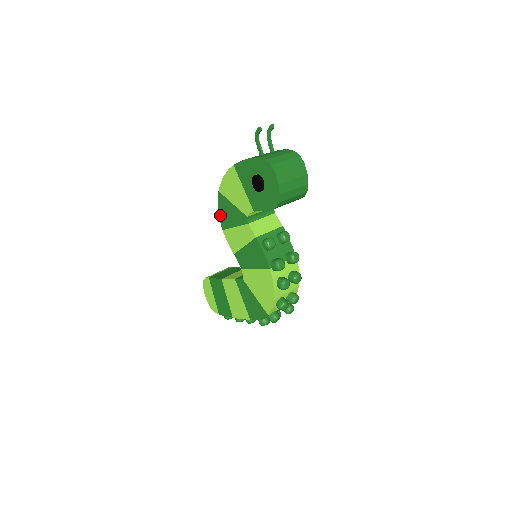
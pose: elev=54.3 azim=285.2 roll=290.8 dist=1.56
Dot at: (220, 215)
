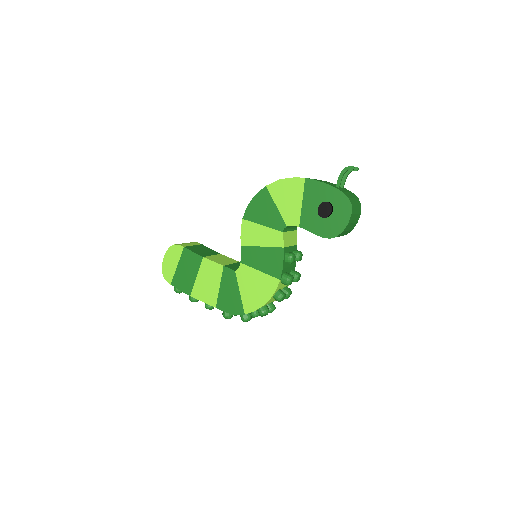
Dot at: (250, 205)
